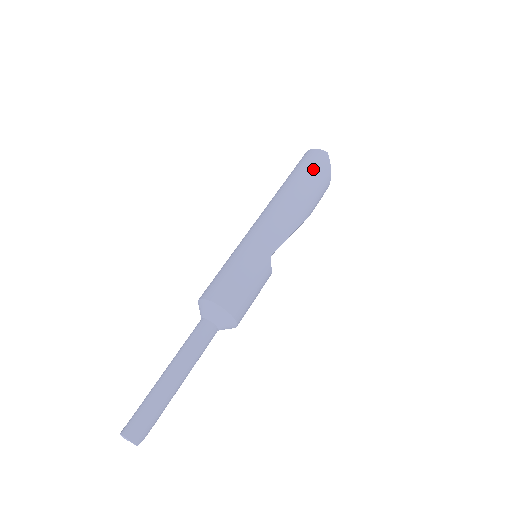
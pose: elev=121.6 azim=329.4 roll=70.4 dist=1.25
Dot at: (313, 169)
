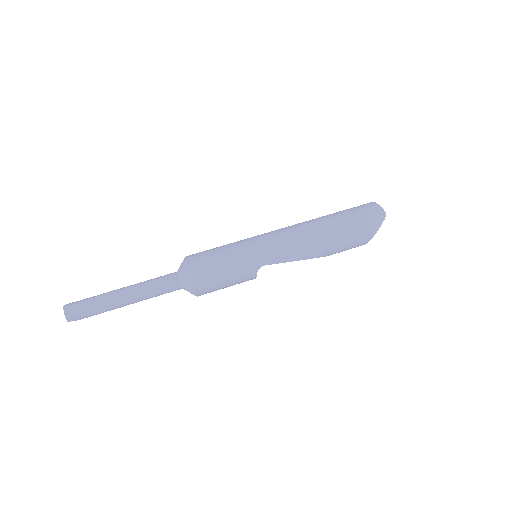
Dot at: (359, 222)
